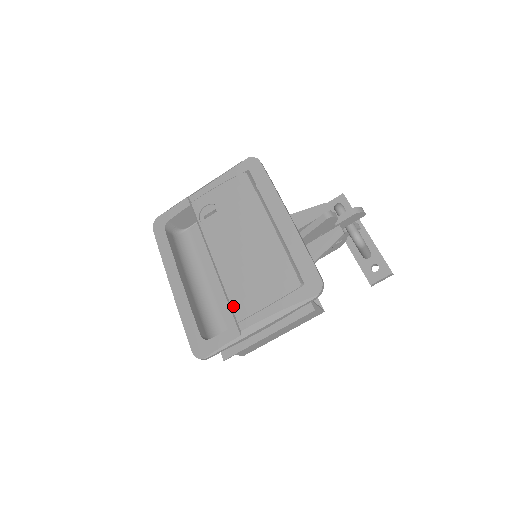
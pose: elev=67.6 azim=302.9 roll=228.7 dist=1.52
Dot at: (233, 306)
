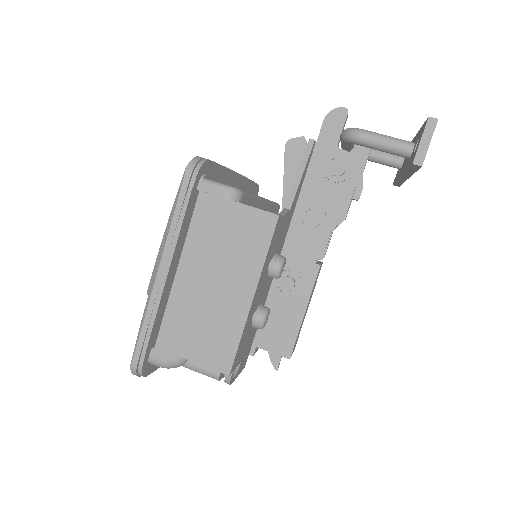
Dot at: occluded
